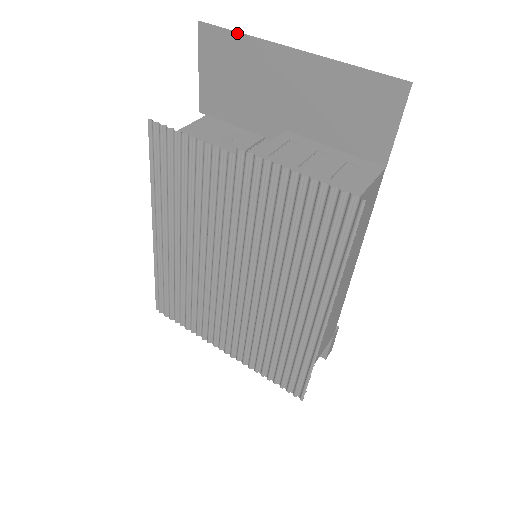
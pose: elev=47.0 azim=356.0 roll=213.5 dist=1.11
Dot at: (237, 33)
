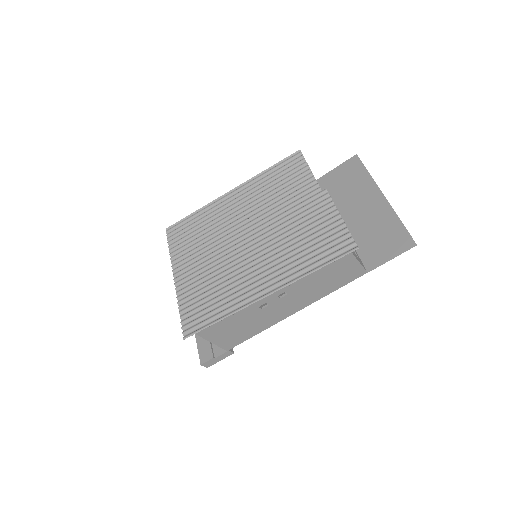
Dot at: (367, 171)
